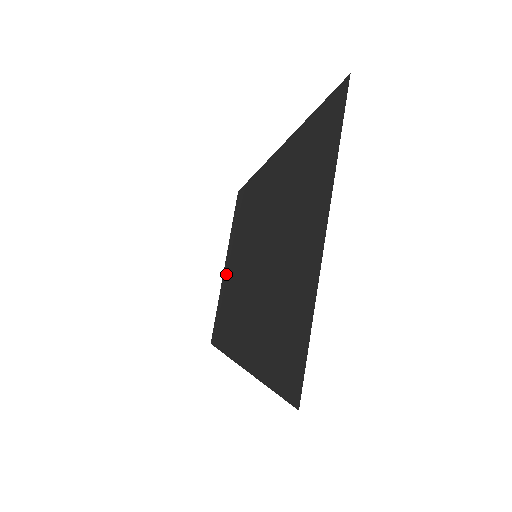
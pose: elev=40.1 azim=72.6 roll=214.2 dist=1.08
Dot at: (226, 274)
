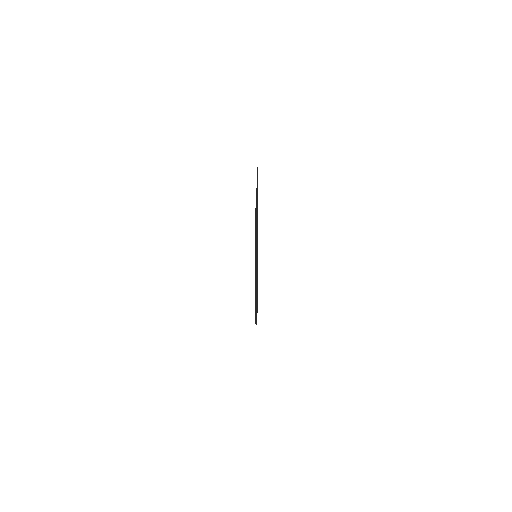
Dot at: occluded
